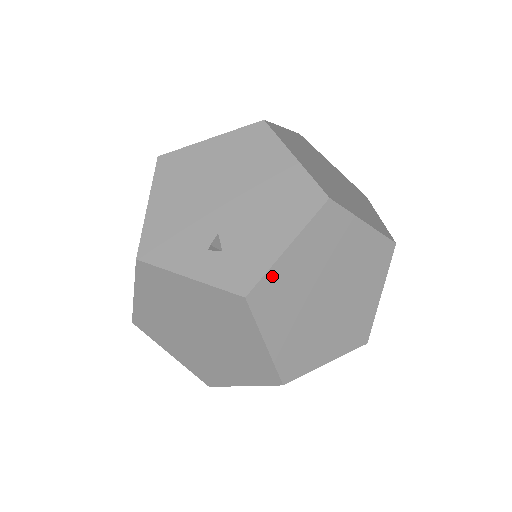
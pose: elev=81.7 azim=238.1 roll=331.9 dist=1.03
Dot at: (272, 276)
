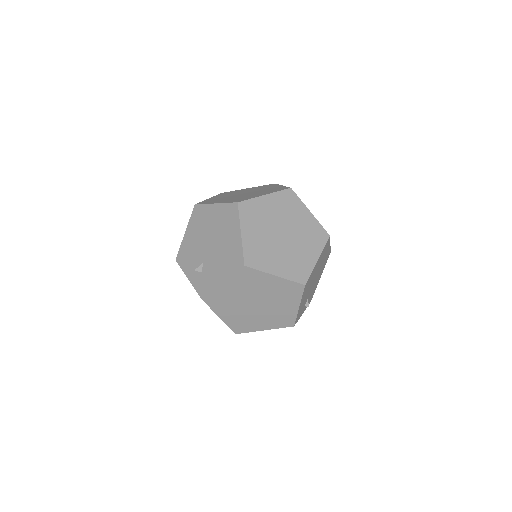
Dot at: (216, 294)
